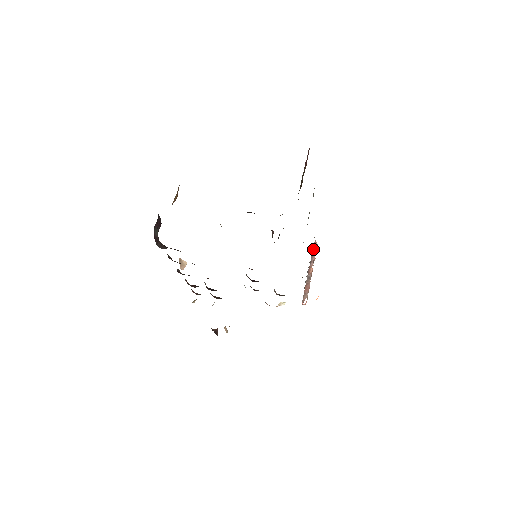
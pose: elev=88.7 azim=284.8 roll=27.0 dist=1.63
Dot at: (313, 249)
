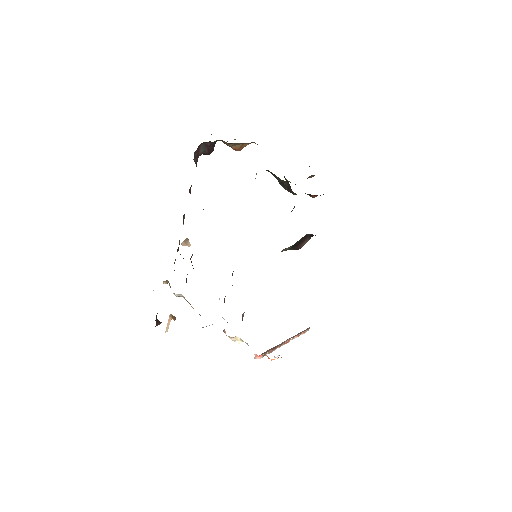
Dot at: (302, 331)
